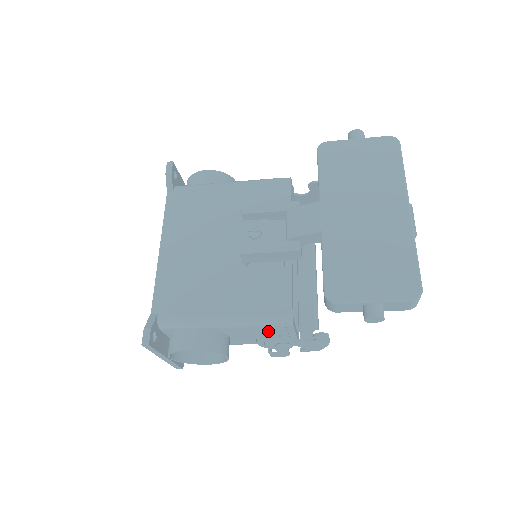
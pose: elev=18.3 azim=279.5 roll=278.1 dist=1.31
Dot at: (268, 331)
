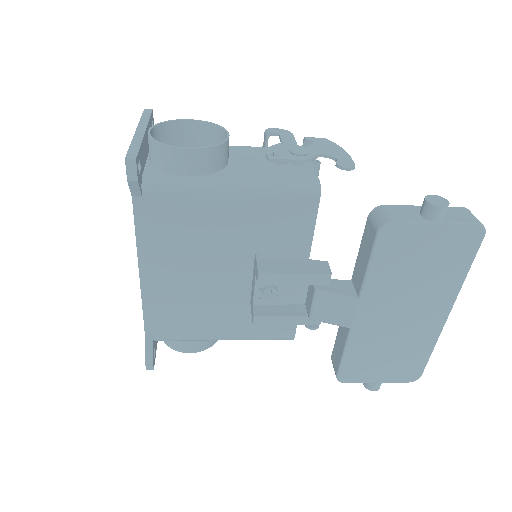
Dot at: occluded
